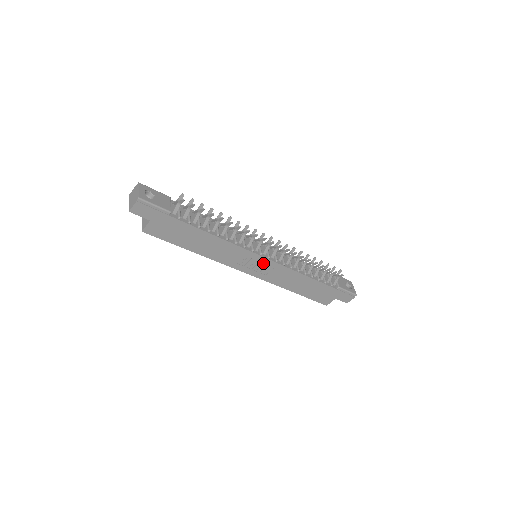
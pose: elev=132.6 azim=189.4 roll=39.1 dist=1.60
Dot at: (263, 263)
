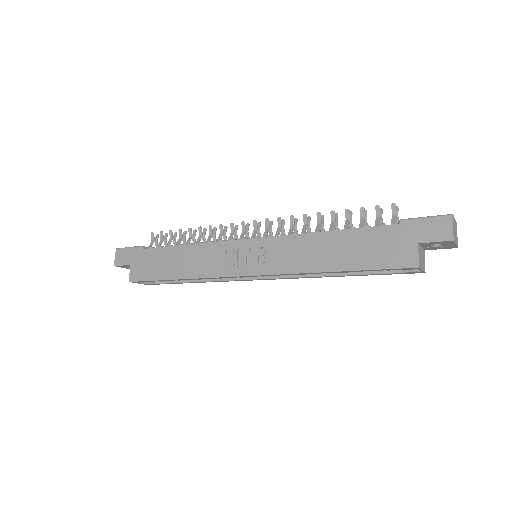
Dot at: (253, 248)
